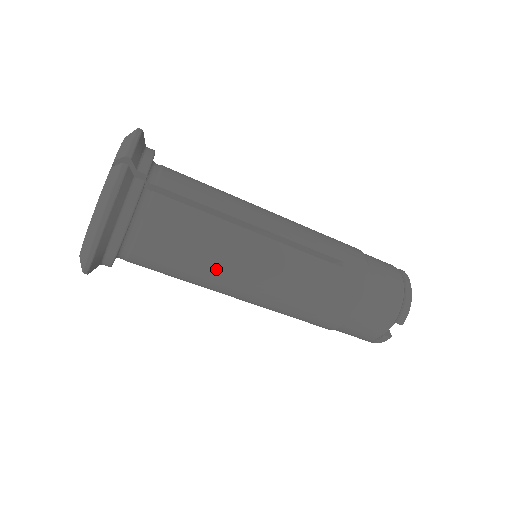
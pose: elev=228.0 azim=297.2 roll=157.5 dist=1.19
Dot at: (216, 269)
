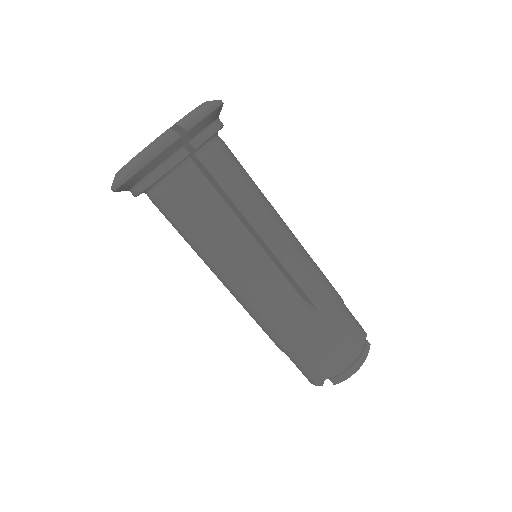
Dot at: (209, 251)
